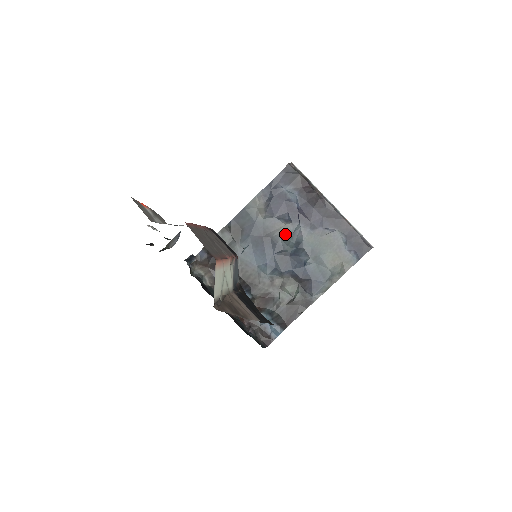
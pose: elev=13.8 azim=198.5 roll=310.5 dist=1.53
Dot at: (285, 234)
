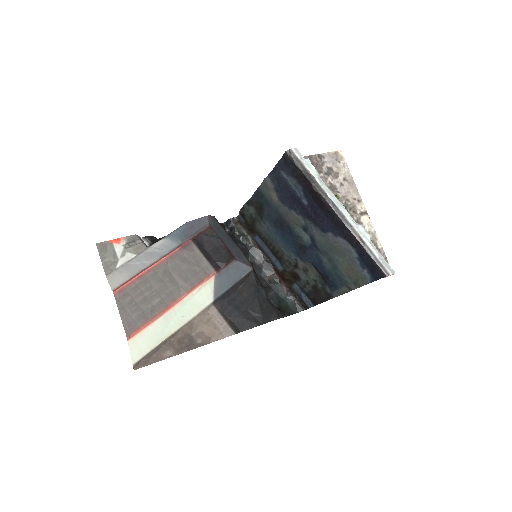
Dot at: (299, 226)
